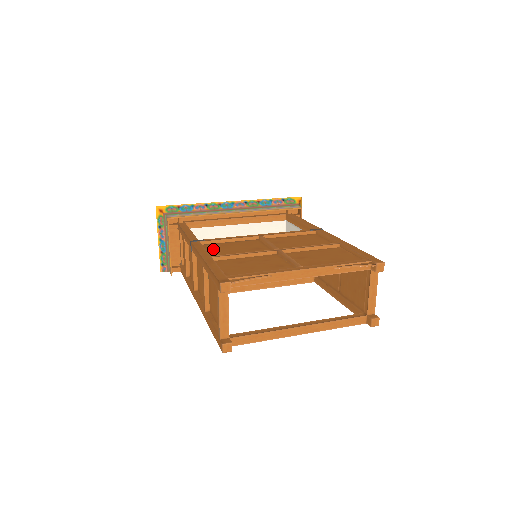
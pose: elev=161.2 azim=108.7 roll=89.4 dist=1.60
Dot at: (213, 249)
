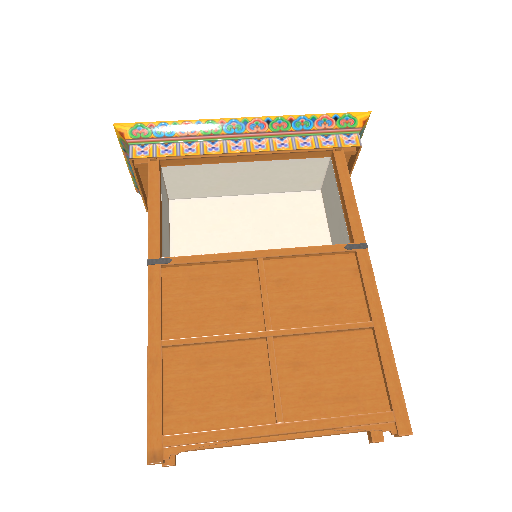
Dot at: (176, 294)
